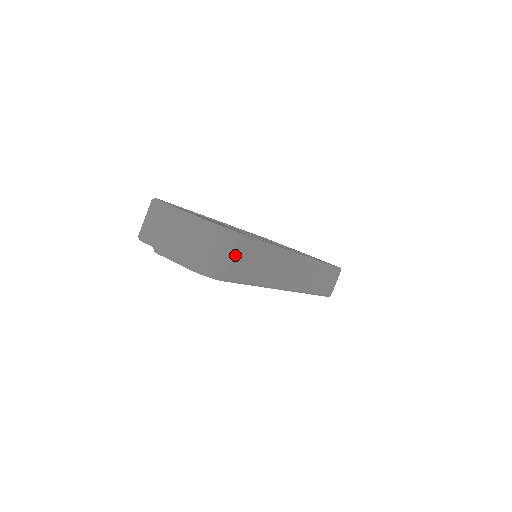
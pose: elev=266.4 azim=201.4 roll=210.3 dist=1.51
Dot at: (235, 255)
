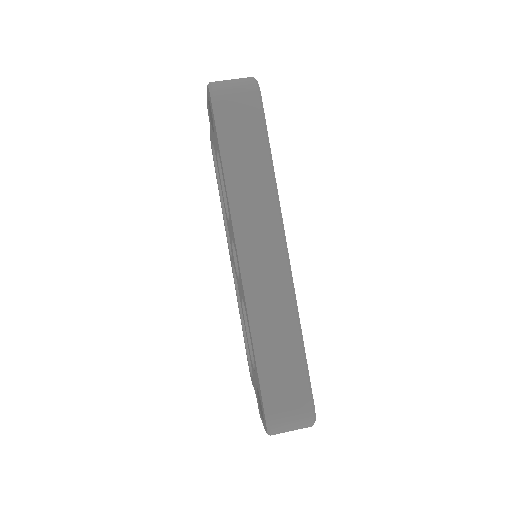
Dot at: (240, 97)
